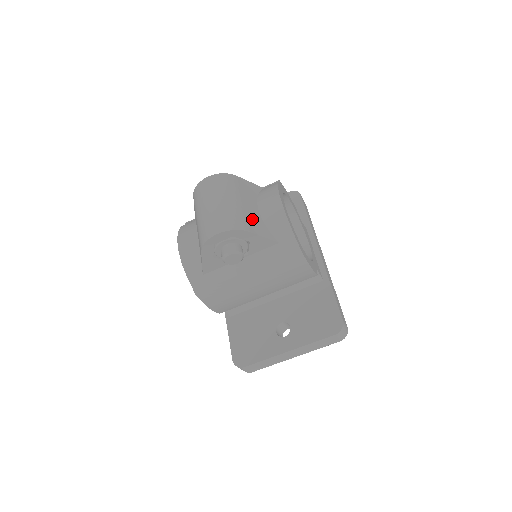
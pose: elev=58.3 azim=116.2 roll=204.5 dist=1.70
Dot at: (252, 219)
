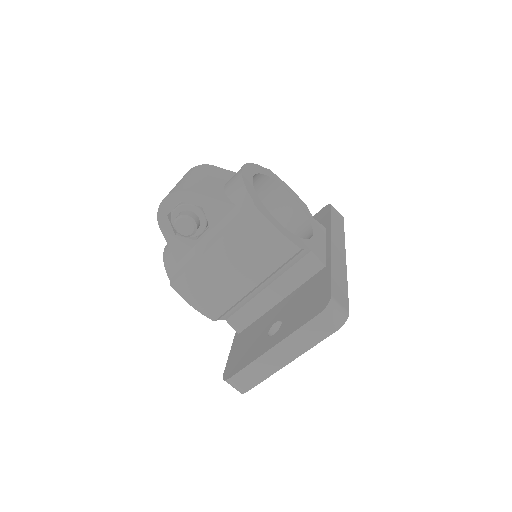
Dot at: (208, 187)
